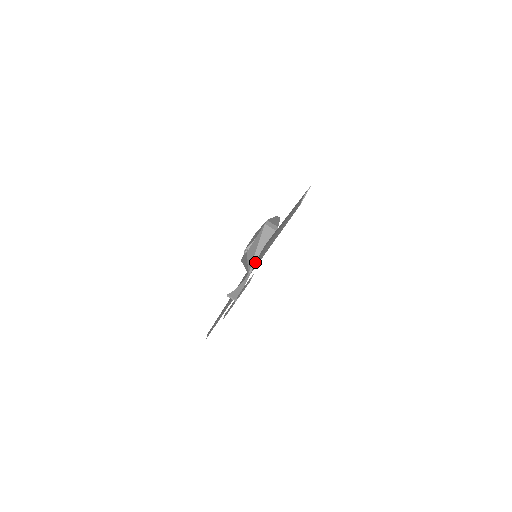
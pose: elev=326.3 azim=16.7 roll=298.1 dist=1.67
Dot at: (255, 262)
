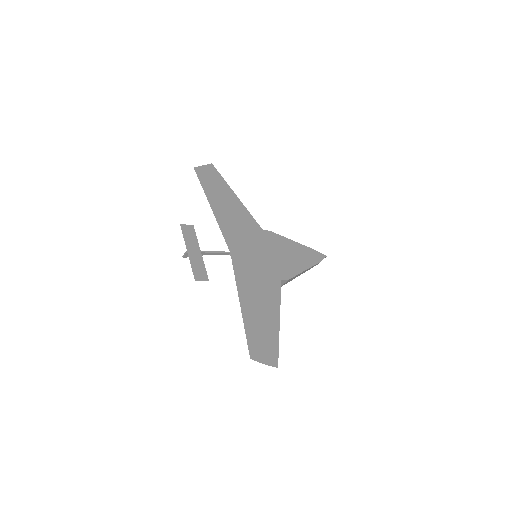
Dot at: (237, 248)
